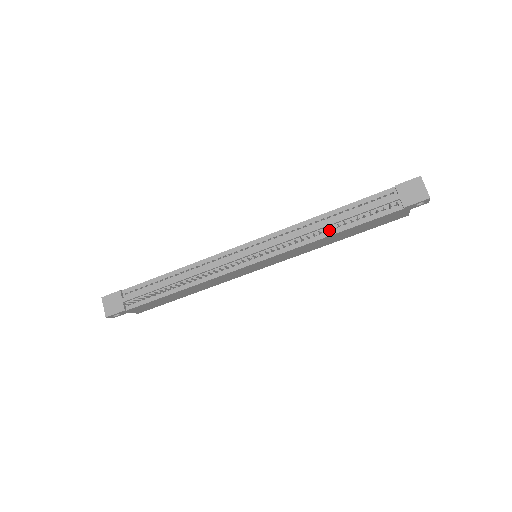
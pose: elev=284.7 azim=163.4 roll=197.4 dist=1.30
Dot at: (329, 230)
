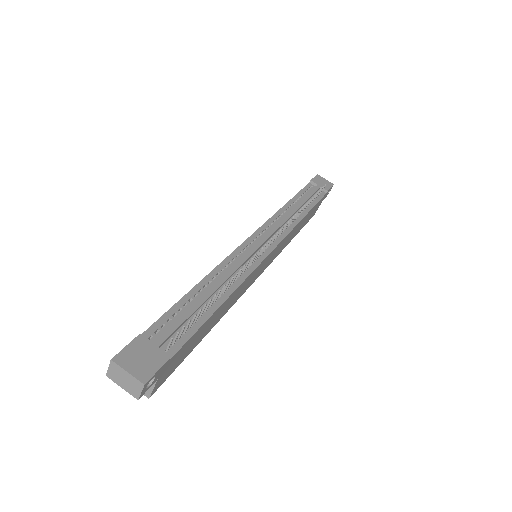
Dot at: (300, 213)
